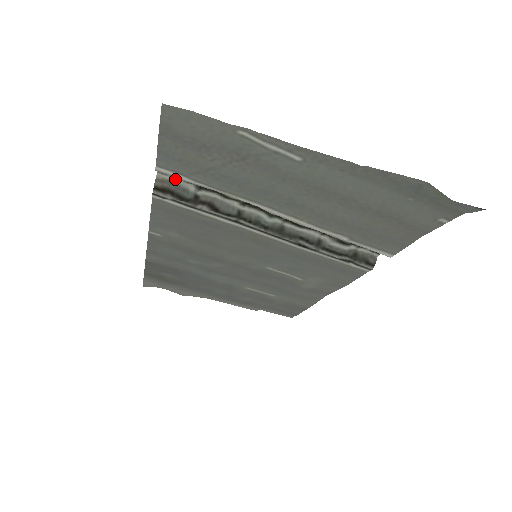
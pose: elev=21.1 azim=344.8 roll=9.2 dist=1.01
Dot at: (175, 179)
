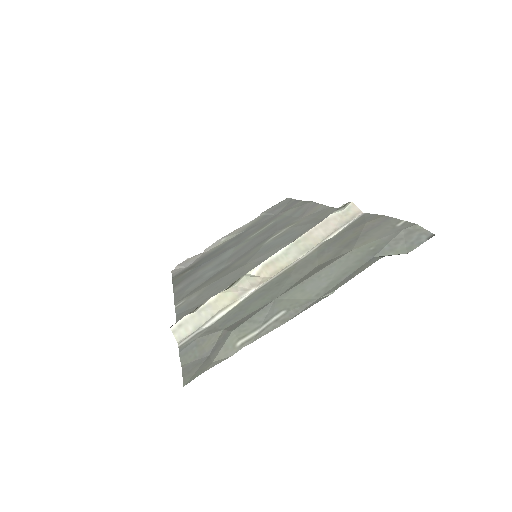
Dot at: occluded
